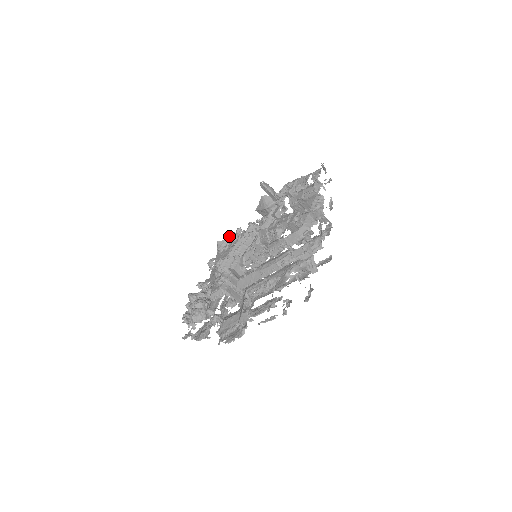
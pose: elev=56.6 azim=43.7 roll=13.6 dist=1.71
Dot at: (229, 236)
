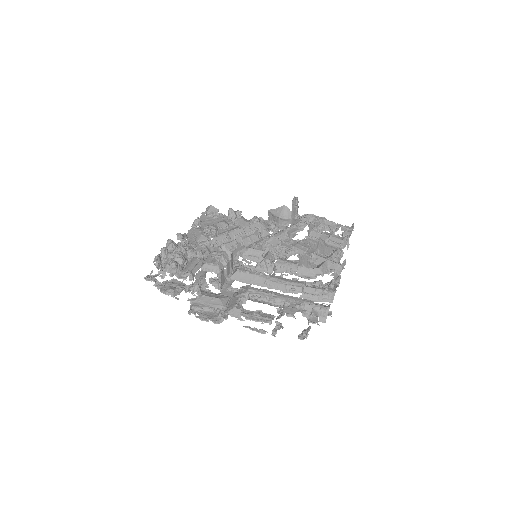
Dot at: (228, 211)
